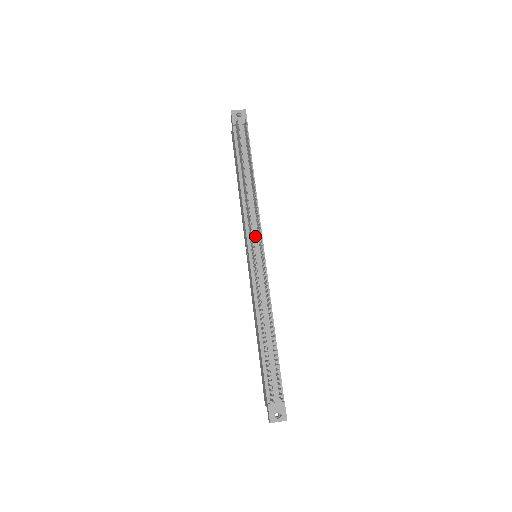
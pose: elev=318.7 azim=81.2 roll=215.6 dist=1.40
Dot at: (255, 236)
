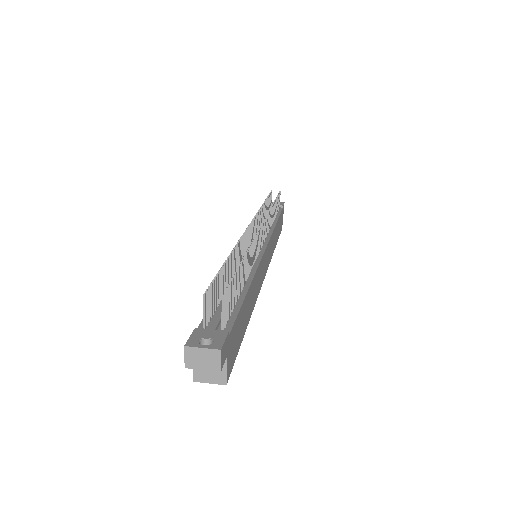
Dot at: occluded
